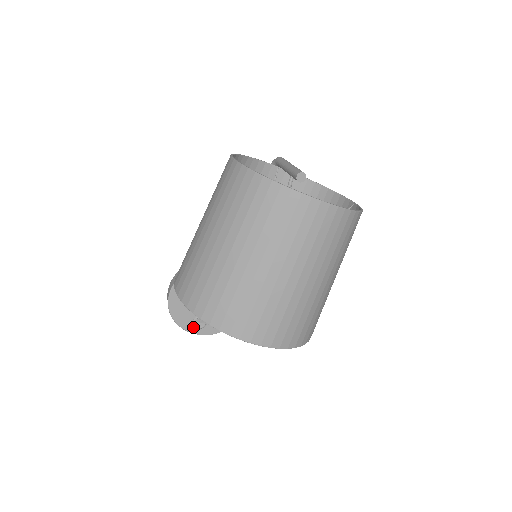
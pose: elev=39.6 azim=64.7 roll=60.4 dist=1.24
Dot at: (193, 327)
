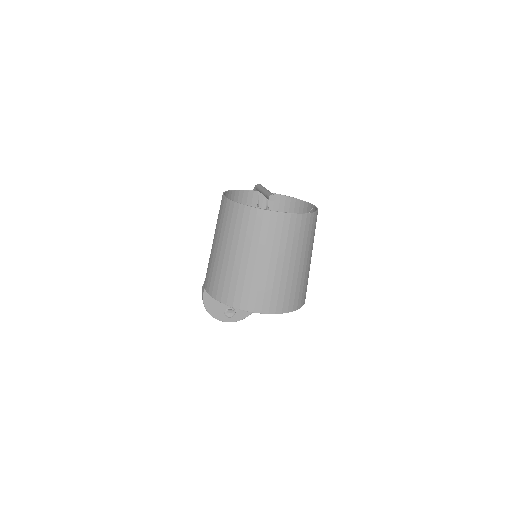
Dot at: (225, 317)
